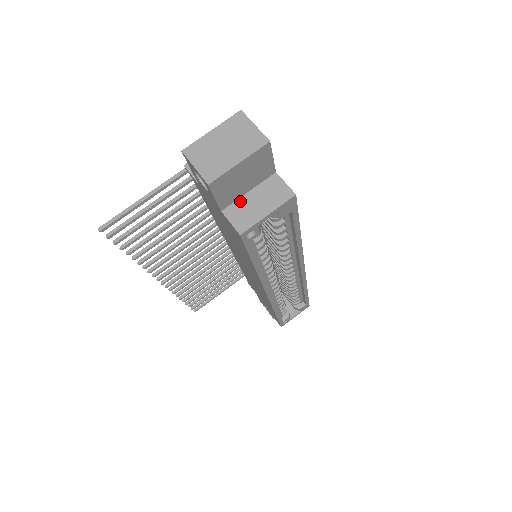
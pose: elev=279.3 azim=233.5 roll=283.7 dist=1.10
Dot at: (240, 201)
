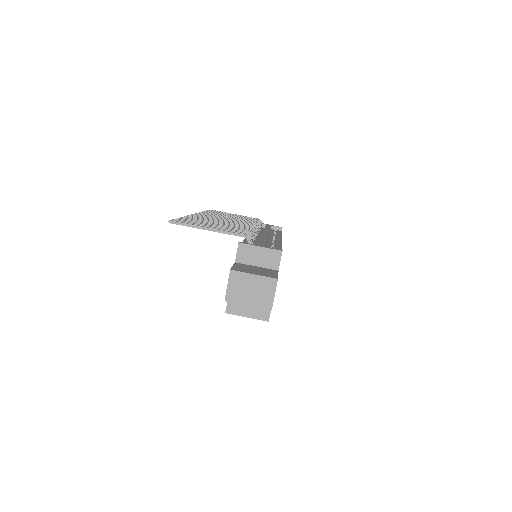
Dot at: occluded
